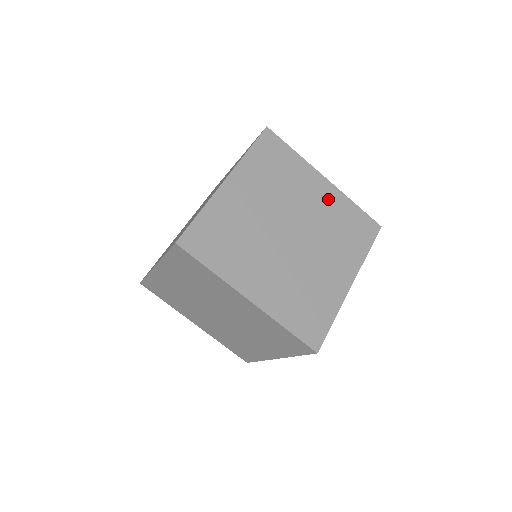
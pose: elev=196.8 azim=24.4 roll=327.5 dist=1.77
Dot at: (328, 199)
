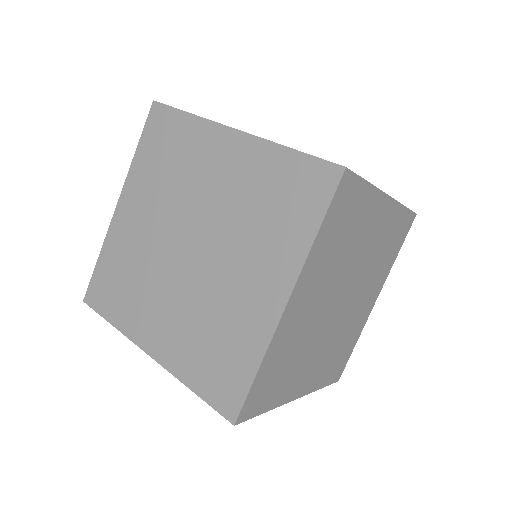
Dot at: (383, 224)
